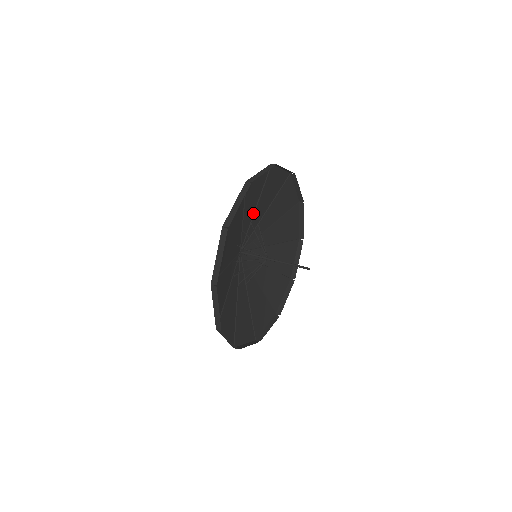
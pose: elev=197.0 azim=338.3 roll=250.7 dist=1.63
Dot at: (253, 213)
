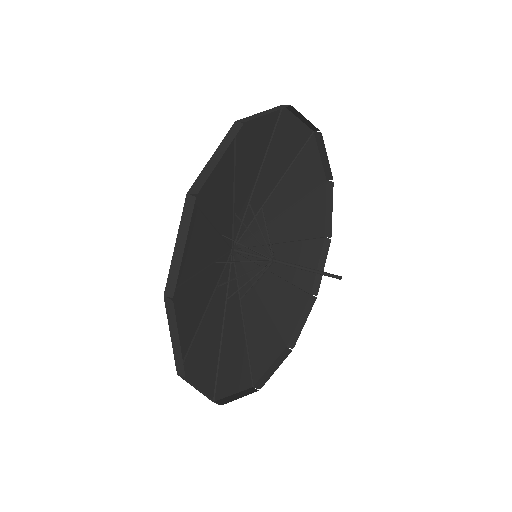
Dot at: (232, 199)
